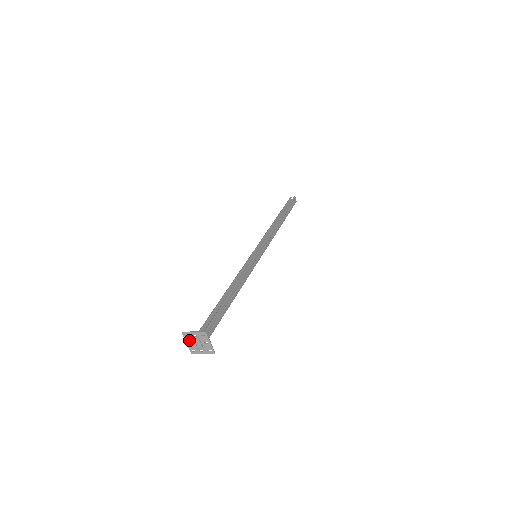
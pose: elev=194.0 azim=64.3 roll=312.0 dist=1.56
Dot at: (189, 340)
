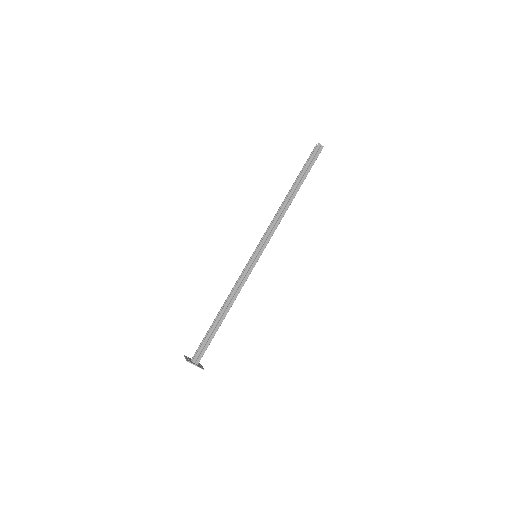
Dot at: occluded
